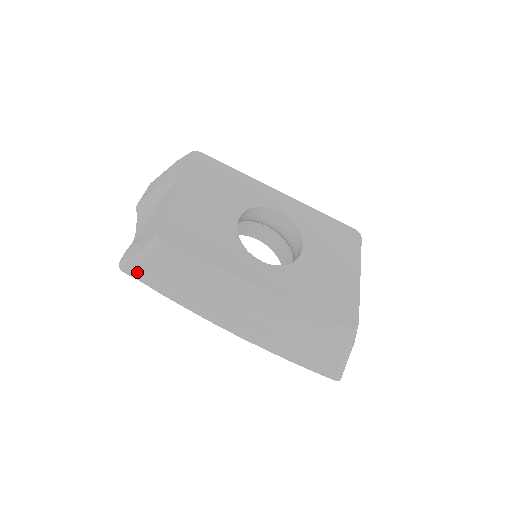
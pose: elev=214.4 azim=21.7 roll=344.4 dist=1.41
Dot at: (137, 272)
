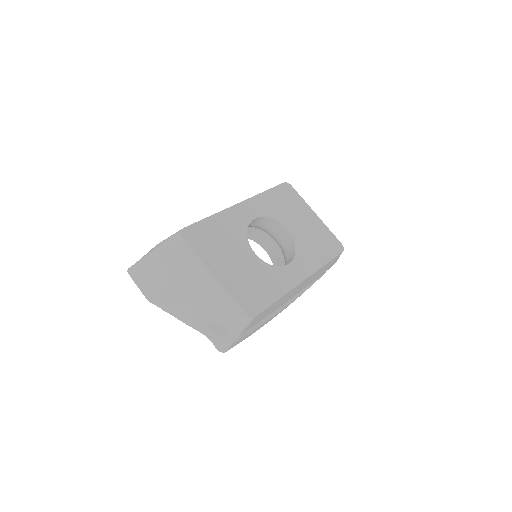
Dot at: (236, 343)
